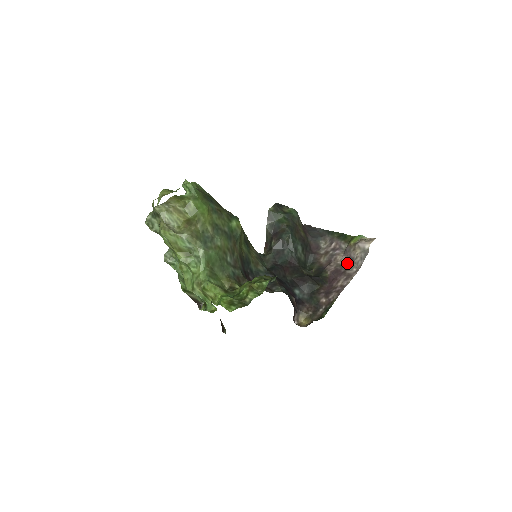
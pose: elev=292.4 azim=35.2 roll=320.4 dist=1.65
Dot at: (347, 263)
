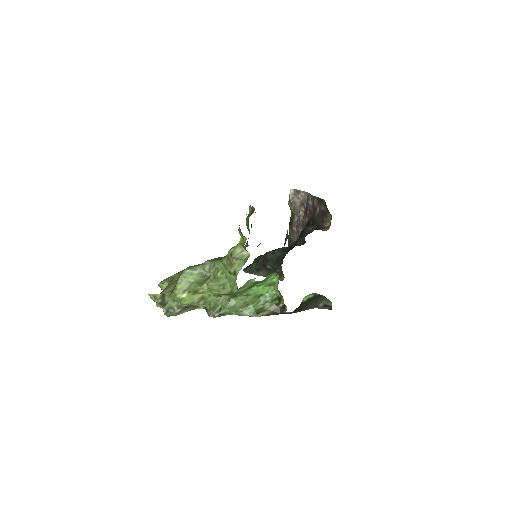
Dot at: (304, 208)
